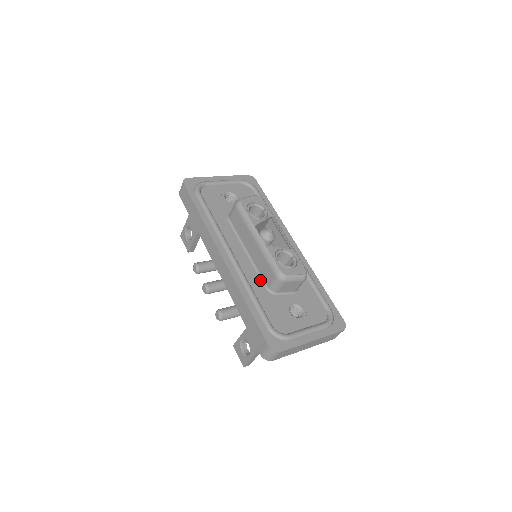
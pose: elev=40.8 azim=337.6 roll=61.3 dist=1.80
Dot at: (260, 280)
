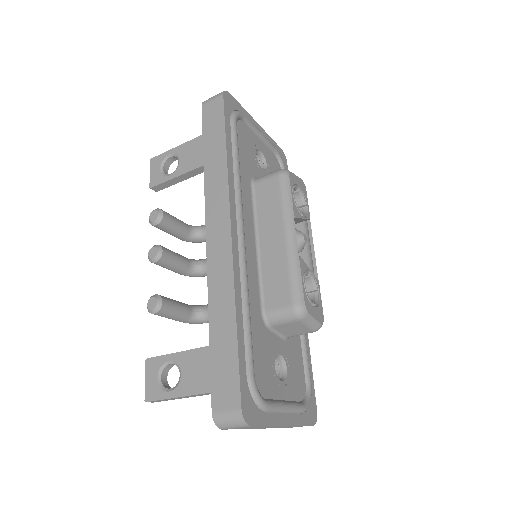
Dot at: (259, 295)
